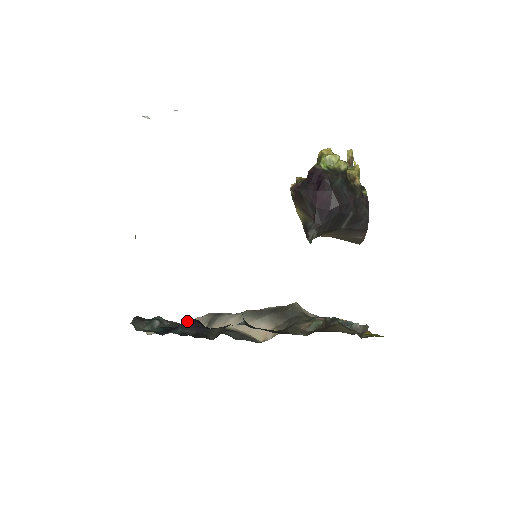
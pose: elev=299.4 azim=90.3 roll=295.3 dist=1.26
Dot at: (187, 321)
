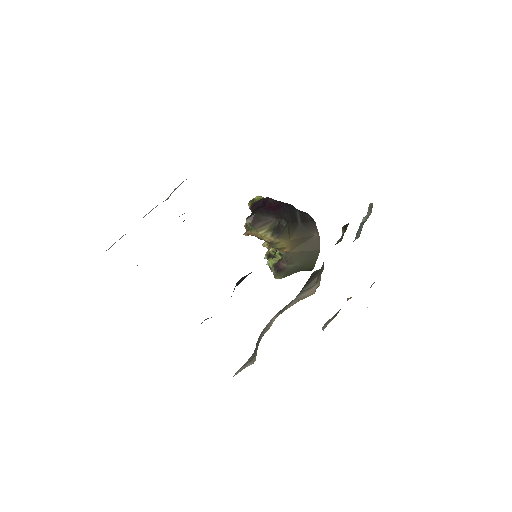
Dot at: occluded
